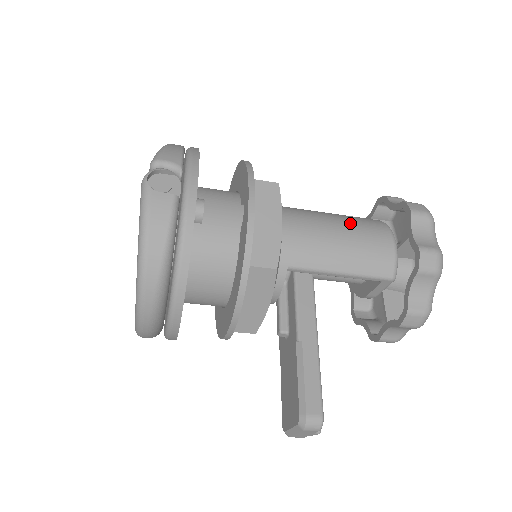
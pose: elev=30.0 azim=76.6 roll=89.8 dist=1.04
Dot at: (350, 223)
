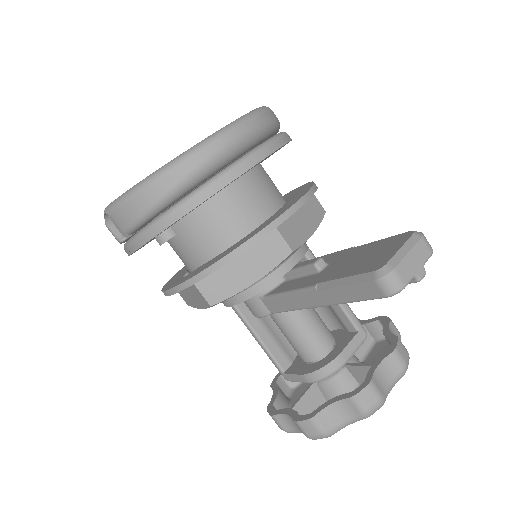
Dot at: occluded
